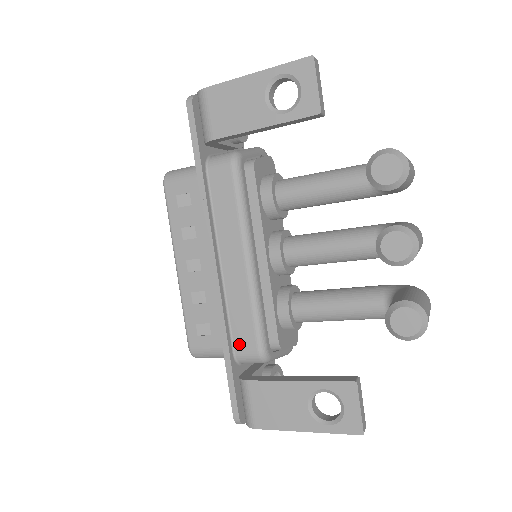
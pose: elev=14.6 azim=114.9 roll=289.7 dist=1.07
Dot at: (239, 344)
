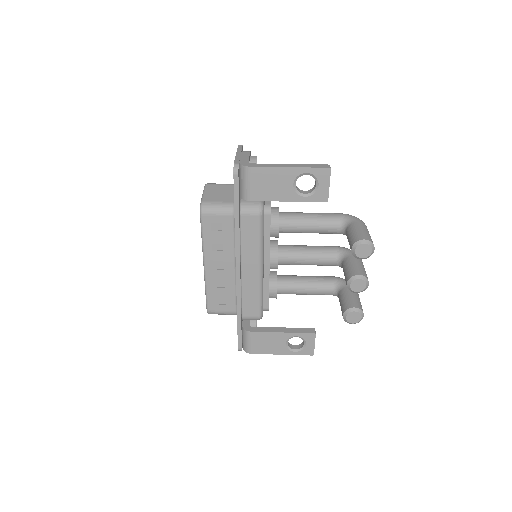
Dot at: (246, 312)
